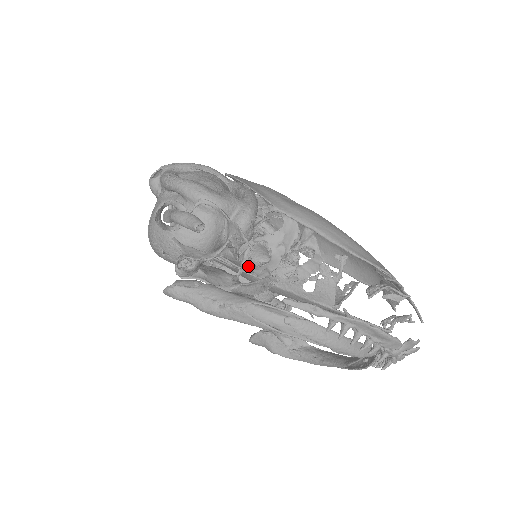
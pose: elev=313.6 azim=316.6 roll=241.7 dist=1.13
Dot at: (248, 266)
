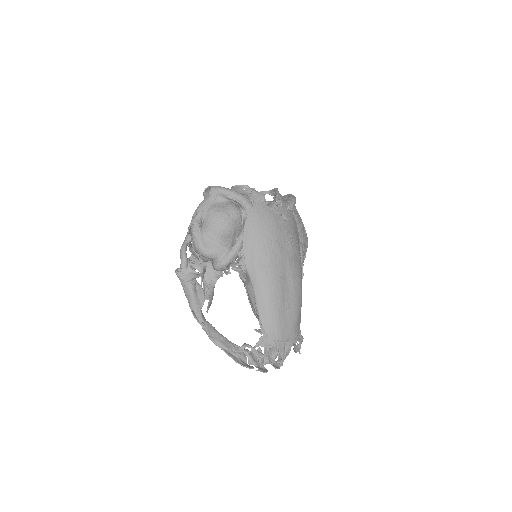
Dot at: occluded
